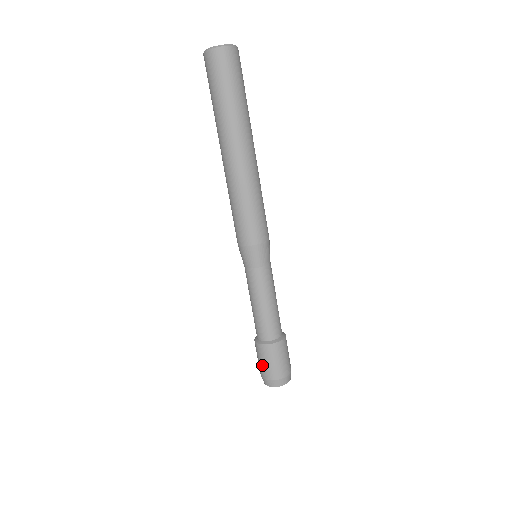
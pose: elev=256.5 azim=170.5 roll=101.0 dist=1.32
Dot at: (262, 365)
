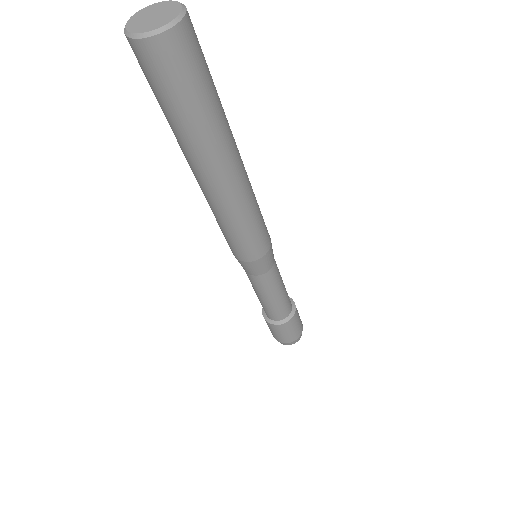
Dot at: (288, 336)
